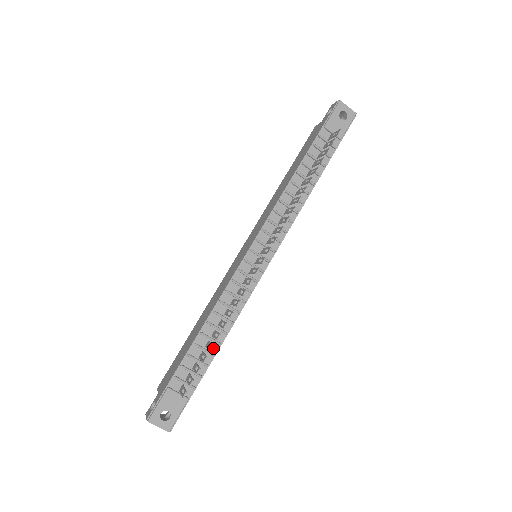
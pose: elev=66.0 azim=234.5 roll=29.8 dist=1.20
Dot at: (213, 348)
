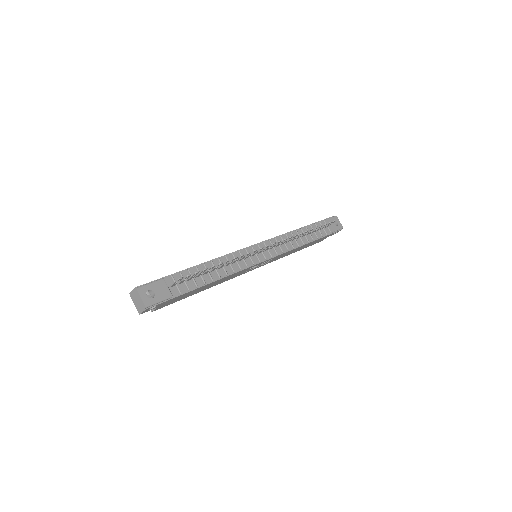
Dot at: (206, 280)
